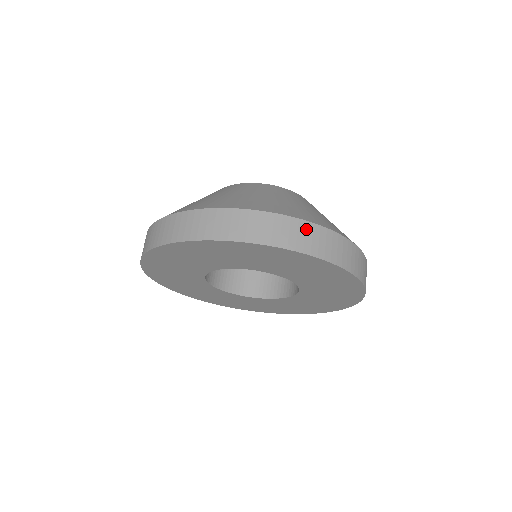
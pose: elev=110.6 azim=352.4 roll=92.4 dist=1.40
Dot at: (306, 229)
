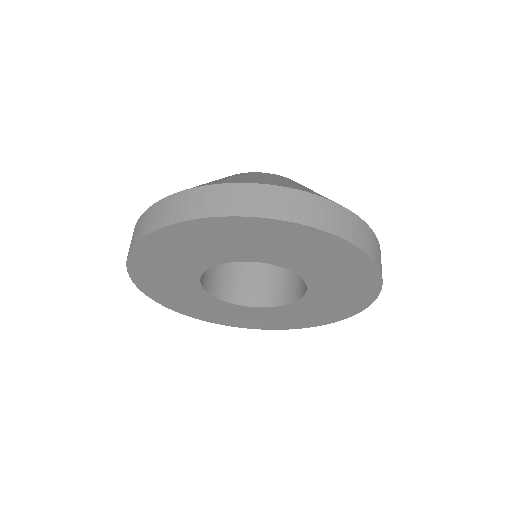
Dot at: (352, 220)
